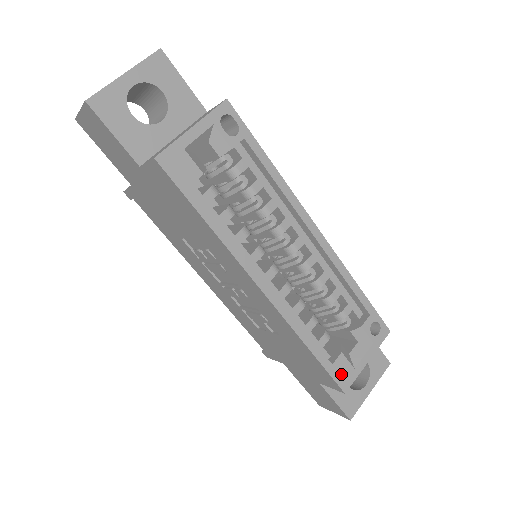
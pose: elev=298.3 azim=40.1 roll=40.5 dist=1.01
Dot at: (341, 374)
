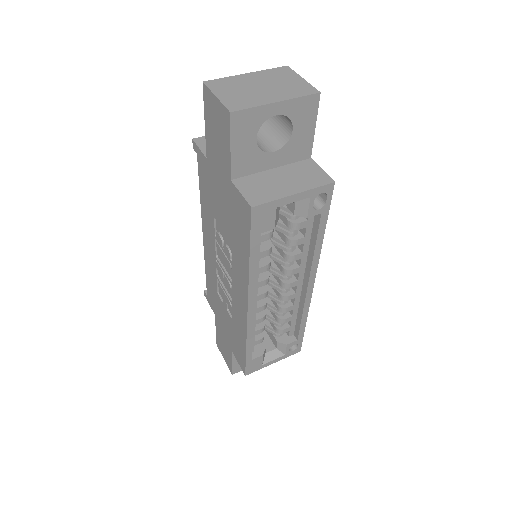
Dot at: (252, 366)
